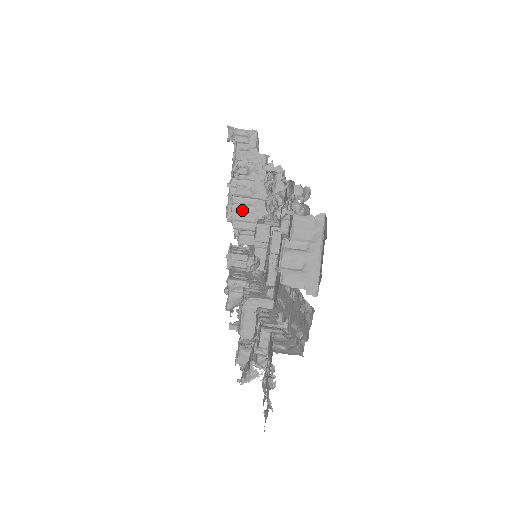
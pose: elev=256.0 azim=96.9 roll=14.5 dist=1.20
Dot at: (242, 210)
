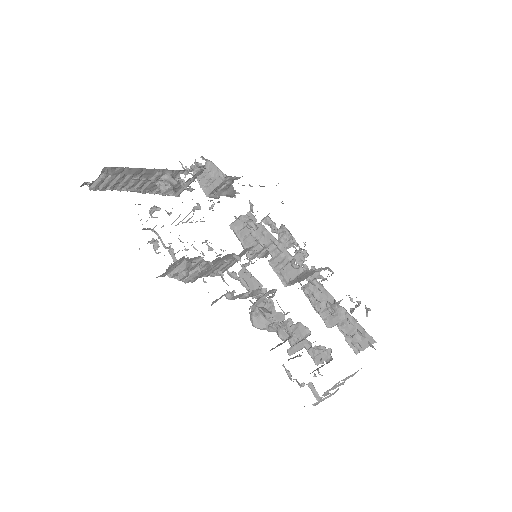
Dot at: (214, 271)
